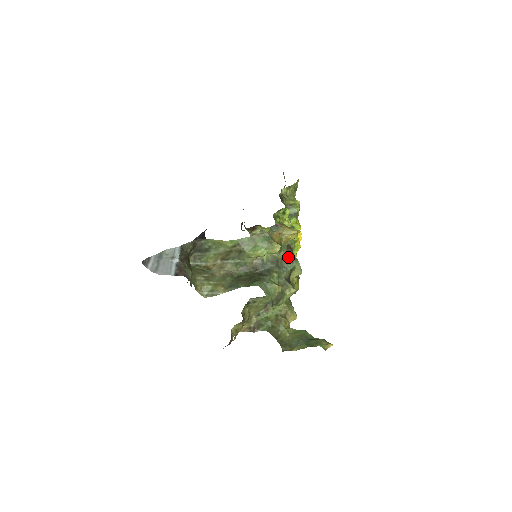
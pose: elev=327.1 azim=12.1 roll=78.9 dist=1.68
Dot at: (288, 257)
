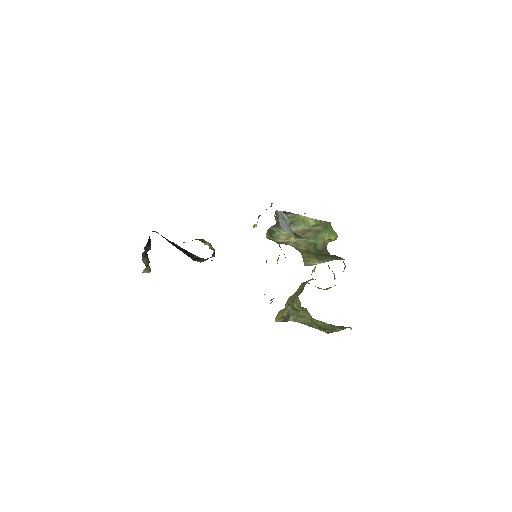
Dot at: occluded
